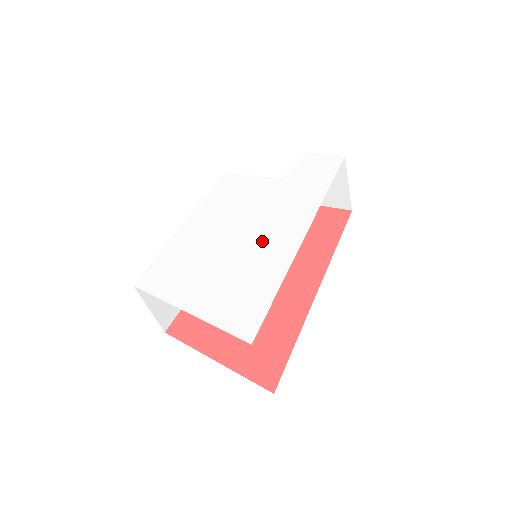
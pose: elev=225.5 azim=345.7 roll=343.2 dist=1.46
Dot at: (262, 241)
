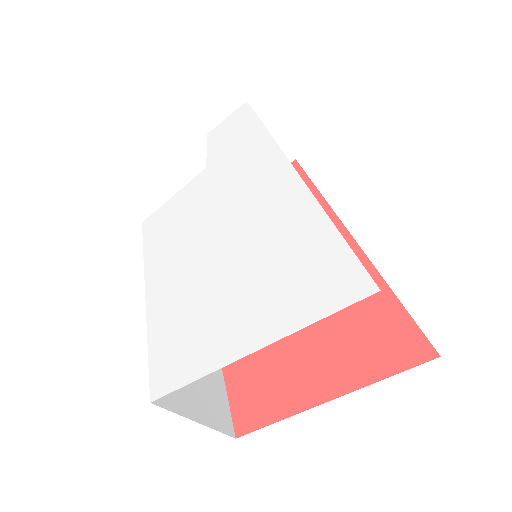
Dot at: (253, 215)
